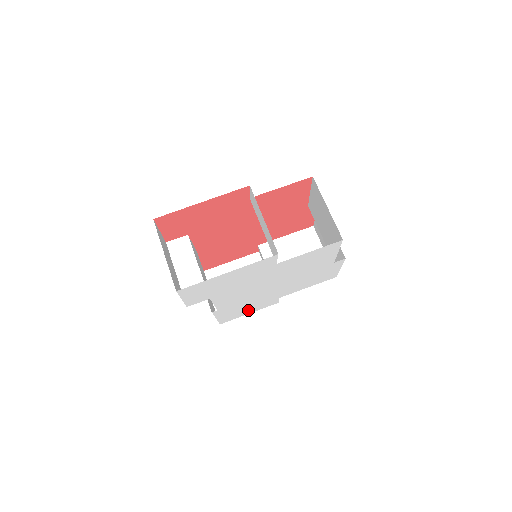
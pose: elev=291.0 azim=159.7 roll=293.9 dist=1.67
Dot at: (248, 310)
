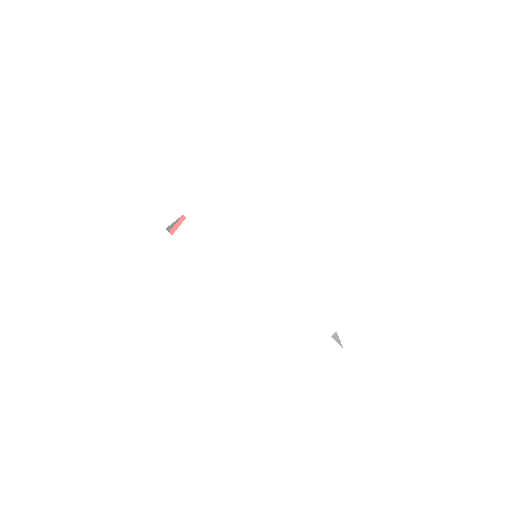
Dot at: (164, 315)
